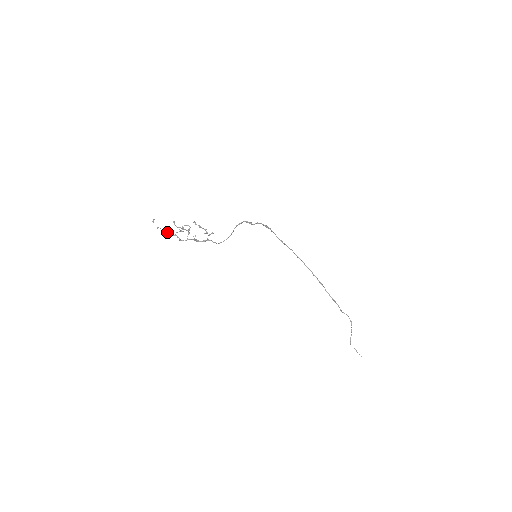
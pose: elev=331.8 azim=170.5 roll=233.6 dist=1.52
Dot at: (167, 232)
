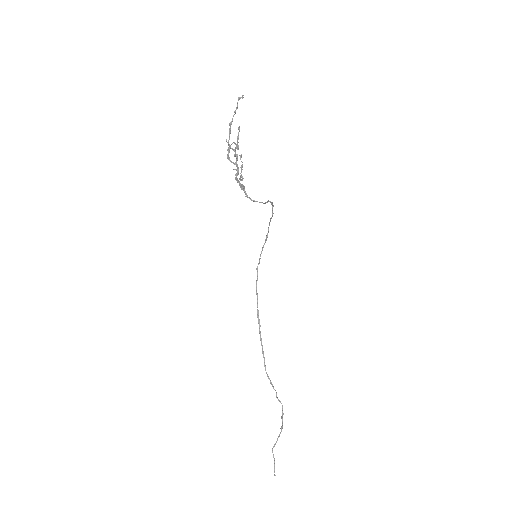
Dot at: (230, 130)
